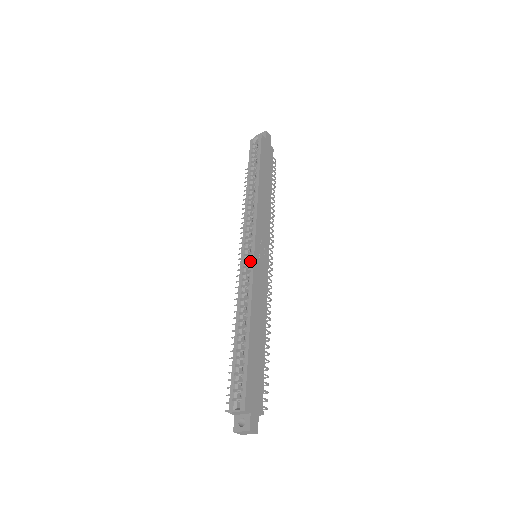
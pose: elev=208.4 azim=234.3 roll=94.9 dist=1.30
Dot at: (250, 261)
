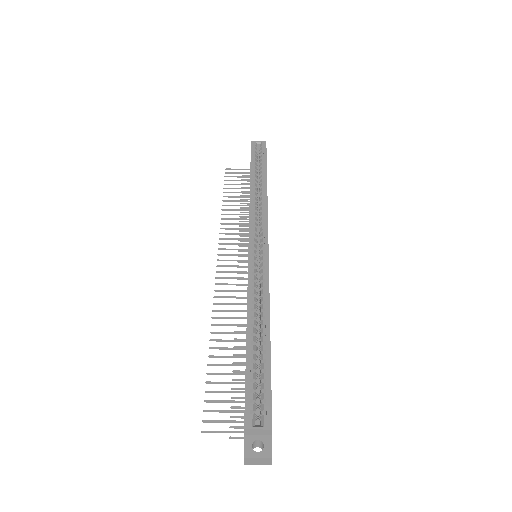
Dot at: (263, 257)
